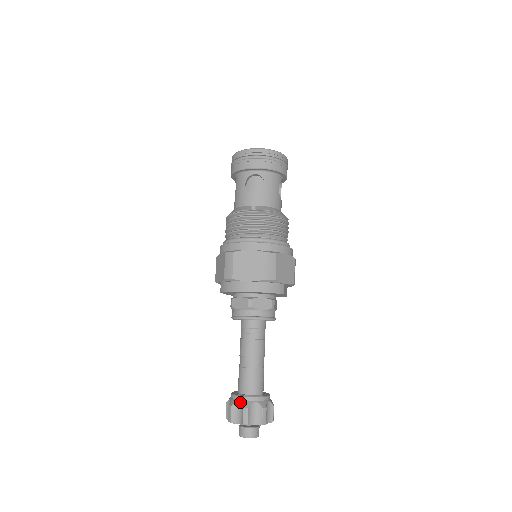
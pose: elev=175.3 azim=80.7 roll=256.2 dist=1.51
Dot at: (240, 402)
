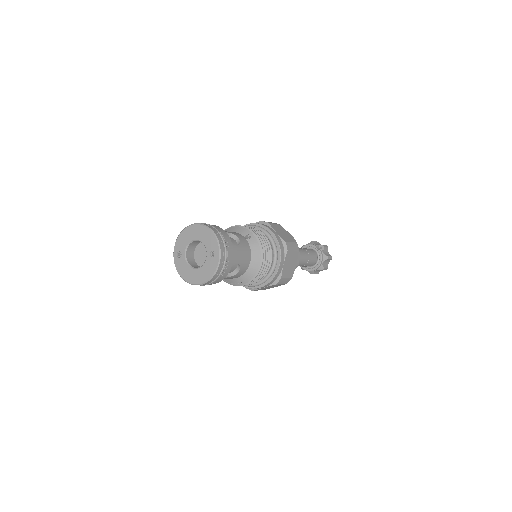
Dot at: occluded
